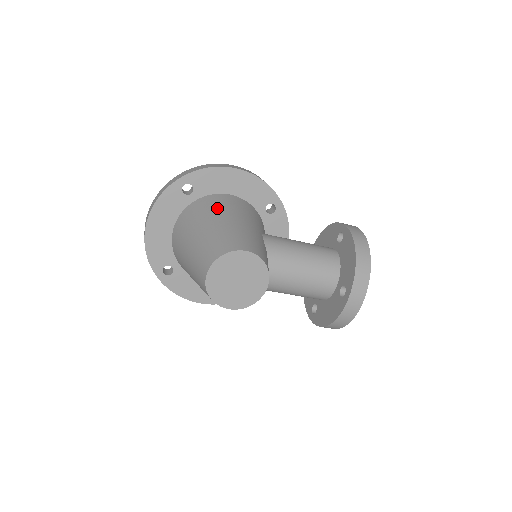
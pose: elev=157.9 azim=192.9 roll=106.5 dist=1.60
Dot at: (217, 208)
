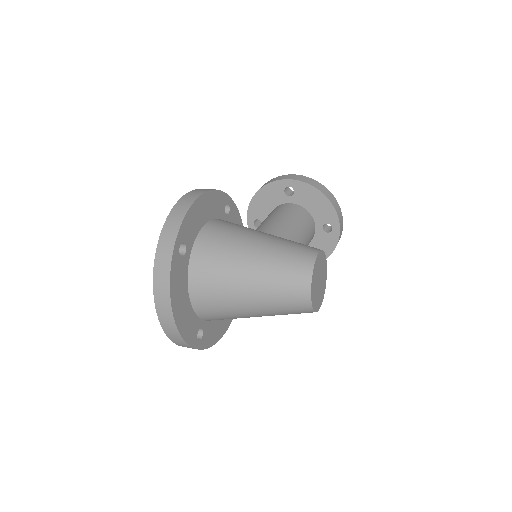
Dot at: (229, 243)
